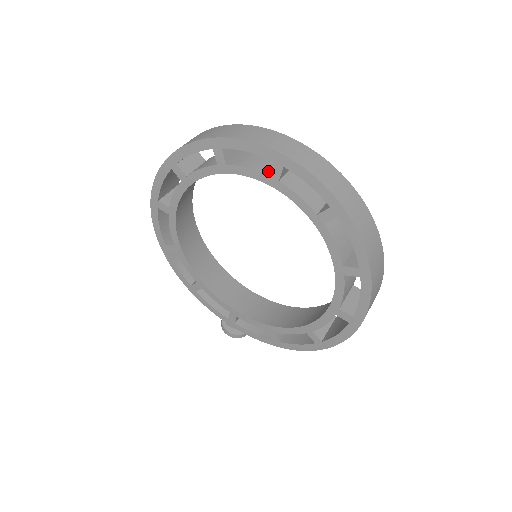
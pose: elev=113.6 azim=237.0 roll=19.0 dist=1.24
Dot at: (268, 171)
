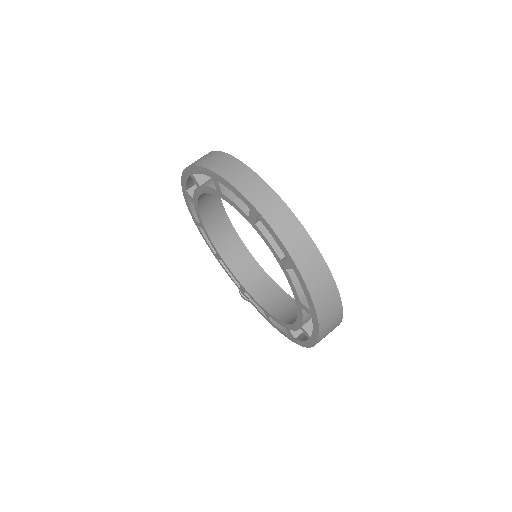
Dot at: occluded
